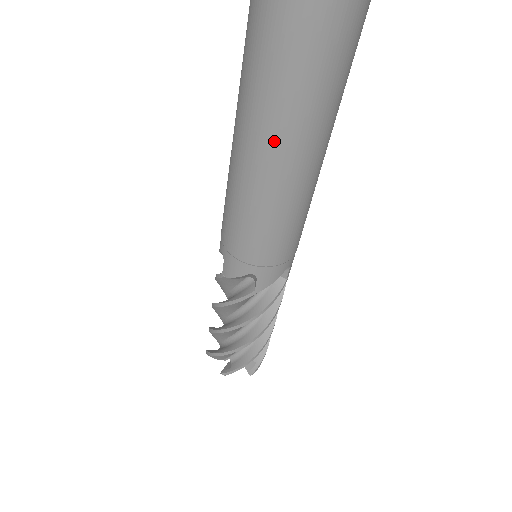
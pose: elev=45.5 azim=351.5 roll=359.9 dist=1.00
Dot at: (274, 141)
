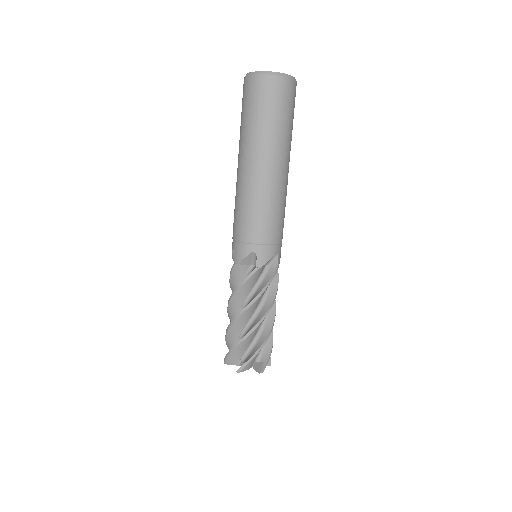
Dot at: (239, 153)
